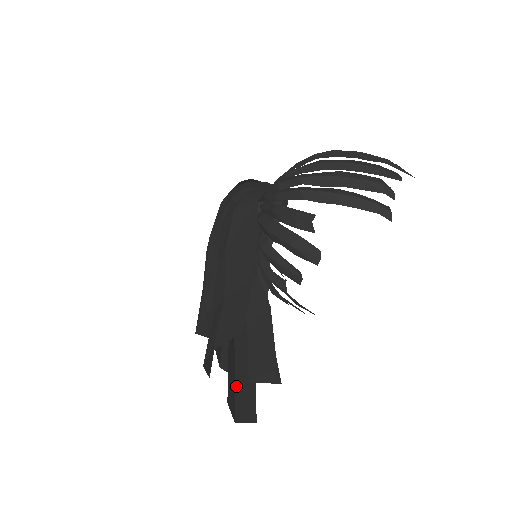
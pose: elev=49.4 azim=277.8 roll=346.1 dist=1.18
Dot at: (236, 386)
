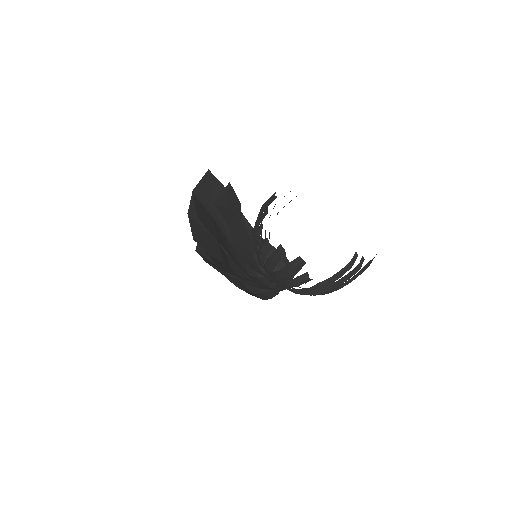
Dot at: (210, 231)
